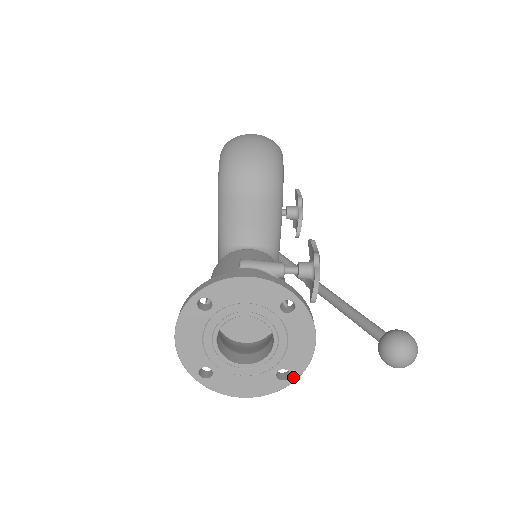
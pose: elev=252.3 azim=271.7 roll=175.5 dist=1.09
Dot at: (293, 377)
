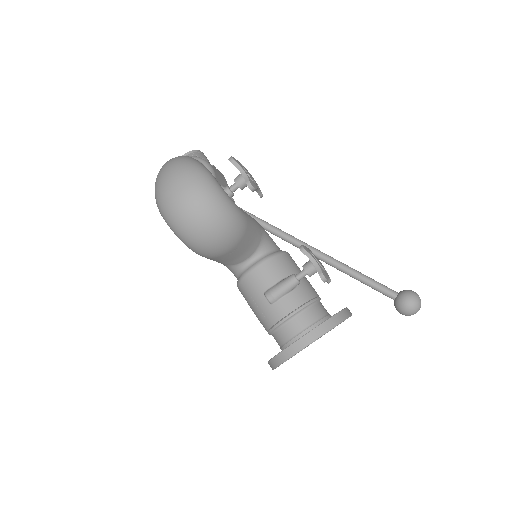
Dot at: occluded
